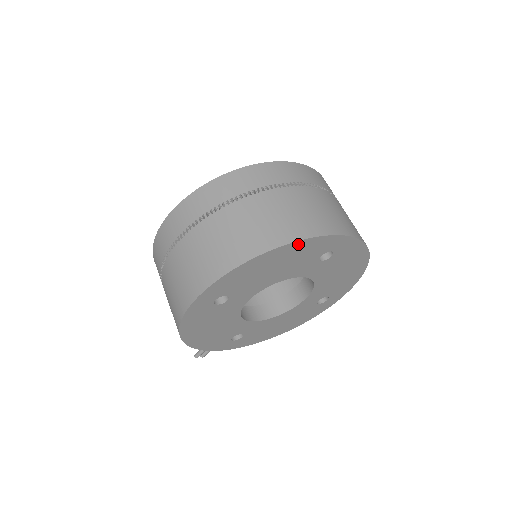
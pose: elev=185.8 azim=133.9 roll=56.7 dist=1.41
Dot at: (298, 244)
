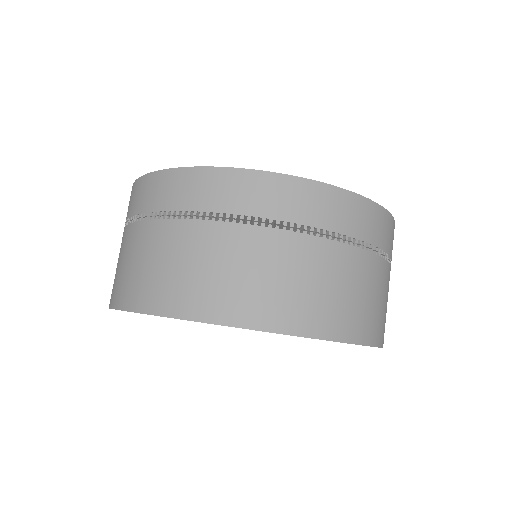
Dot at: (222, 325)
